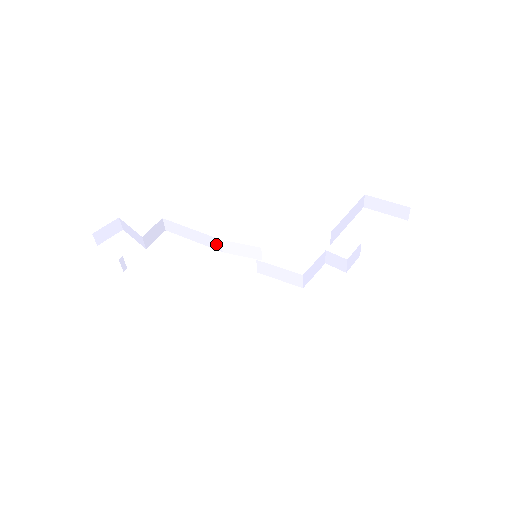
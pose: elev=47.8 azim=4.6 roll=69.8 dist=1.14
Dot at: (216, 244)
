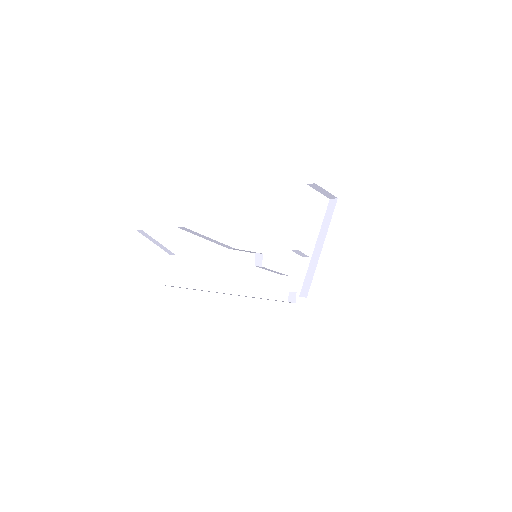
Dot at: (227, 247)
